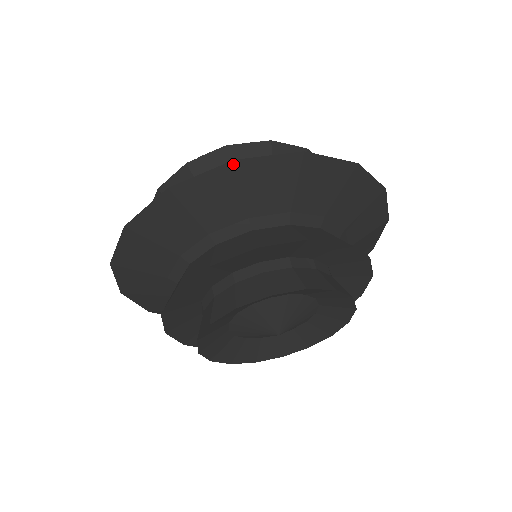
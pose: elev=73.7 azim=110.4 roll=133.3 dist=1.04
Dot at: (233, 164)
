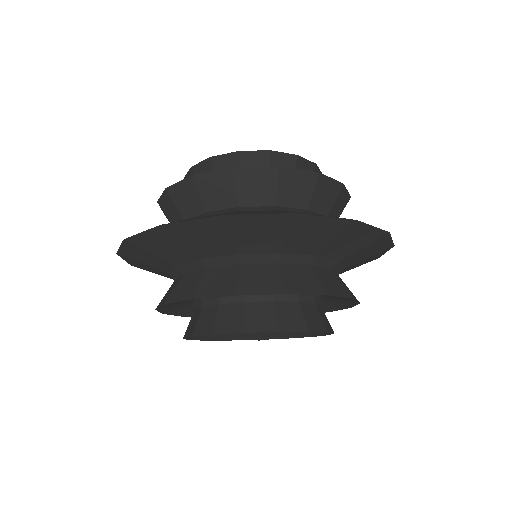
Dot at: (222, 217)
